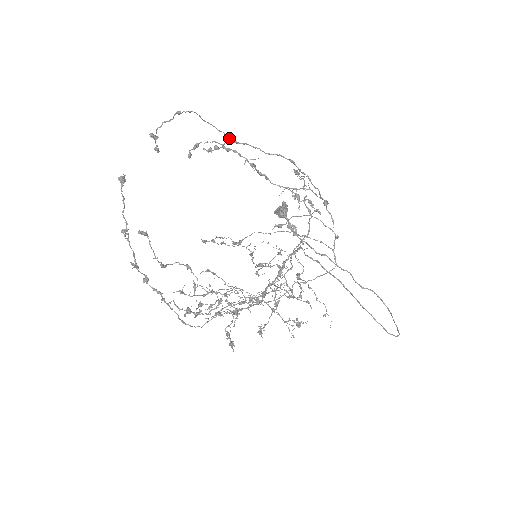
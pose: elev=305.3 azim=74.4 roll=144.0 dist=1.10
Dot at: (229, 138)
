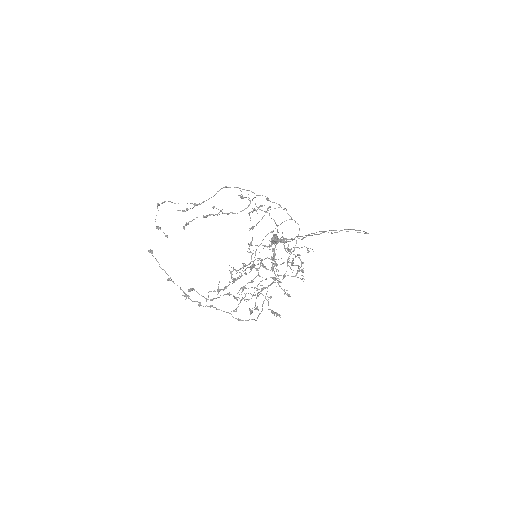
Dot at: (194, 204)
